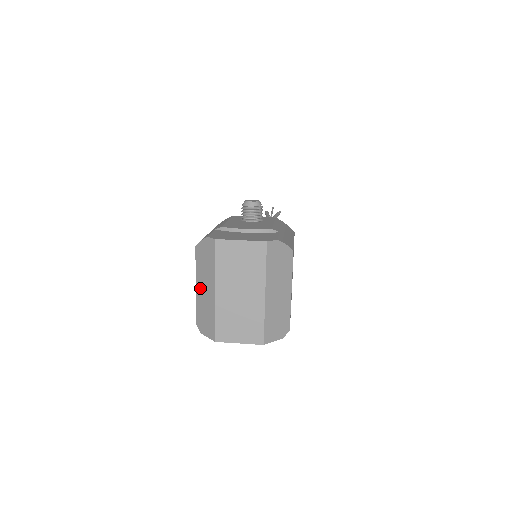
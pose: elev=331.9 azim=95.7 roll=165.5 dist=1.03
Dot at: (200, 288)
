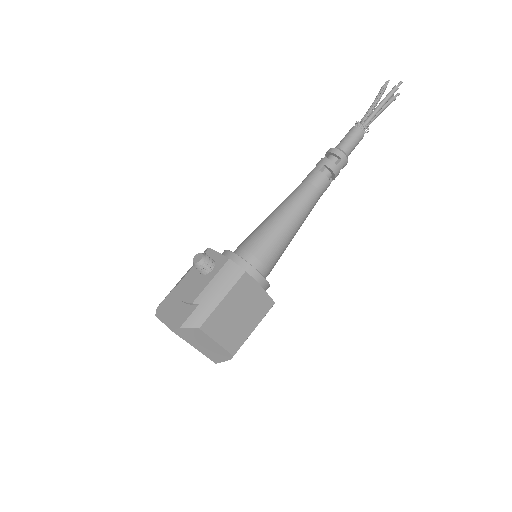
Dot at: occluded
